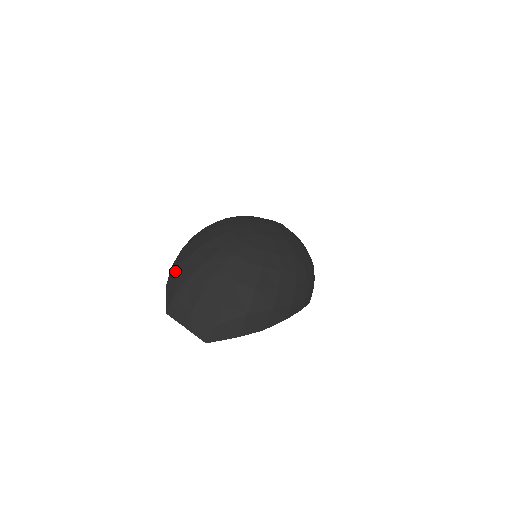
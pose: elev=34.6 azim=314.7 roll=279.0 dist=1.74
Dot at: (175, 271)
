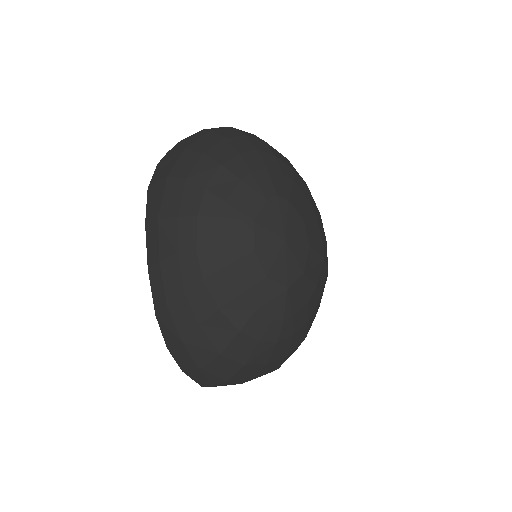
Dot at: (196, 371)
